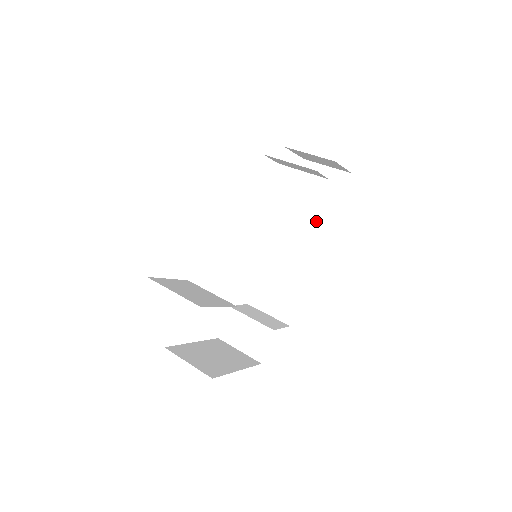
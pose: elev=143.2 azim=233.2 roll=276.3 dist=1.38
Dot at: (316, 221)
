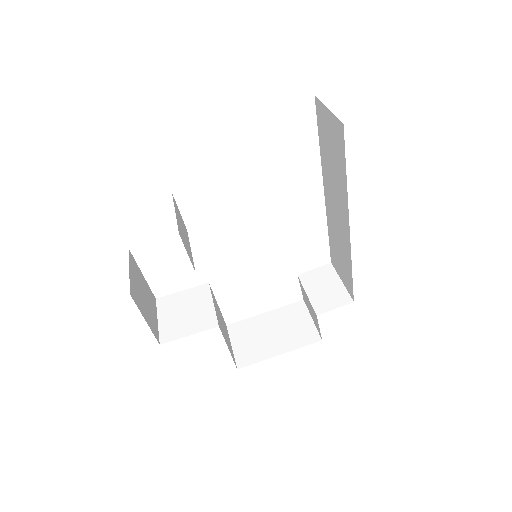
Dot at: (339, 187)
